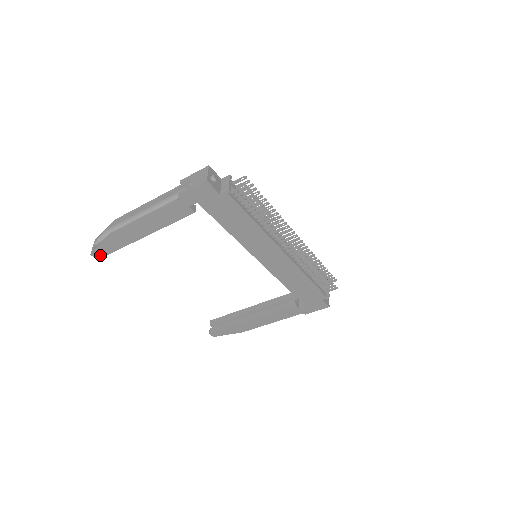
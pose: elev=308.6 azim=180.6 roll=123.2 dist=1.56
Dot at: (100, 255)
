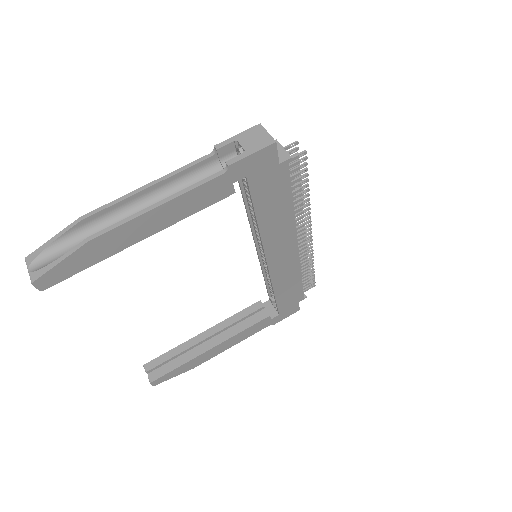
Dot at: (49, 282)
